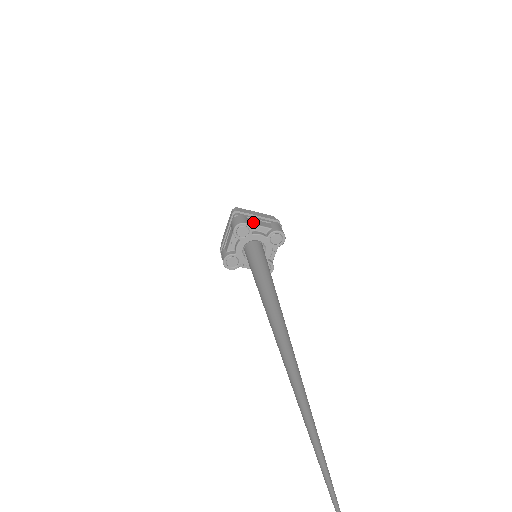
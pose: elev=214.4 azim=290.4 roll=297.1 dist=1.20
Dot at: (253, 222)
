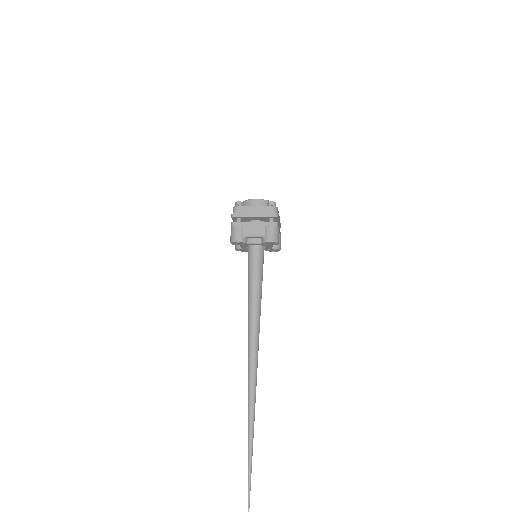
Dot at: (247, 232)
